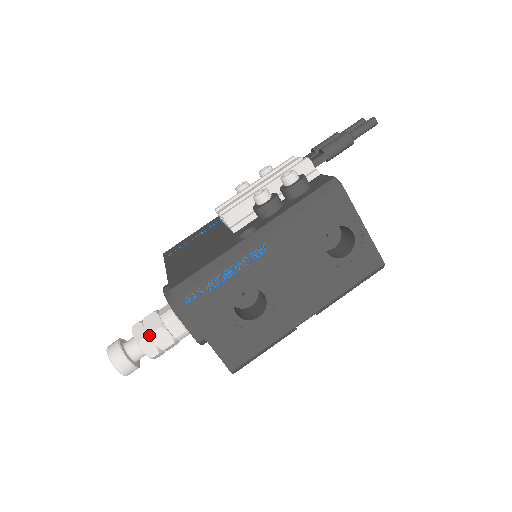
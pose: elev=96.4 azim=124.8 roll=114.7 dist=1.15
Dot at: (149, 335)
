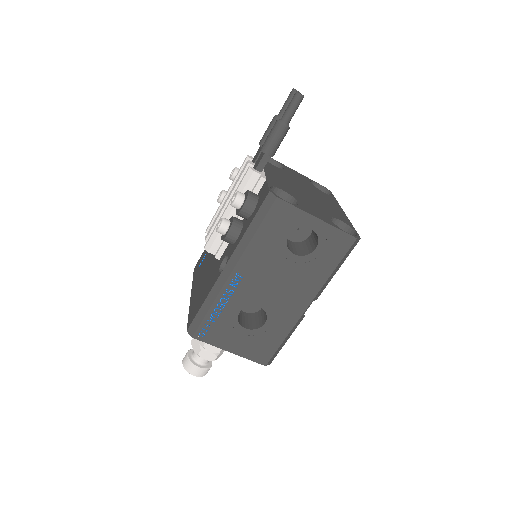
Dot at: (203, 347)
